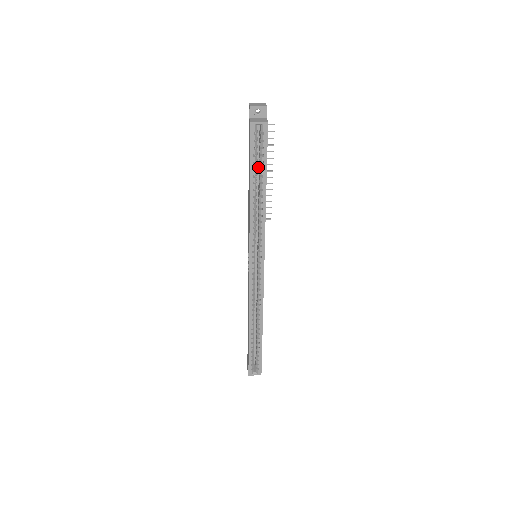
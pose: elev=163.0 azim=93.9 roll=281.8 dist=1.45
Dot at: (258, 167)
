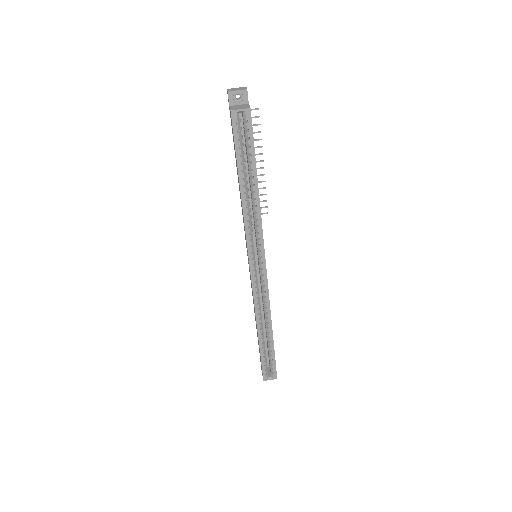
Dot at: (246, 159)
